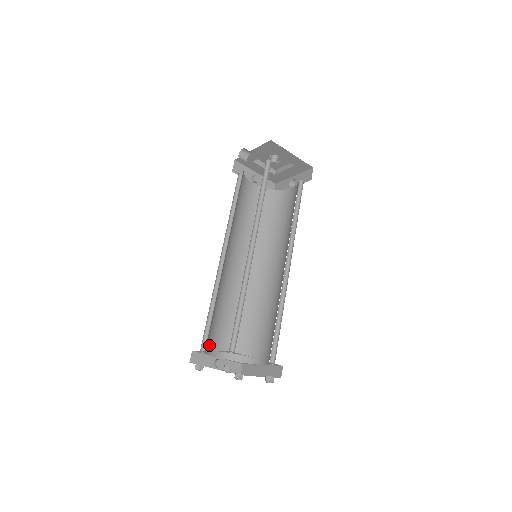
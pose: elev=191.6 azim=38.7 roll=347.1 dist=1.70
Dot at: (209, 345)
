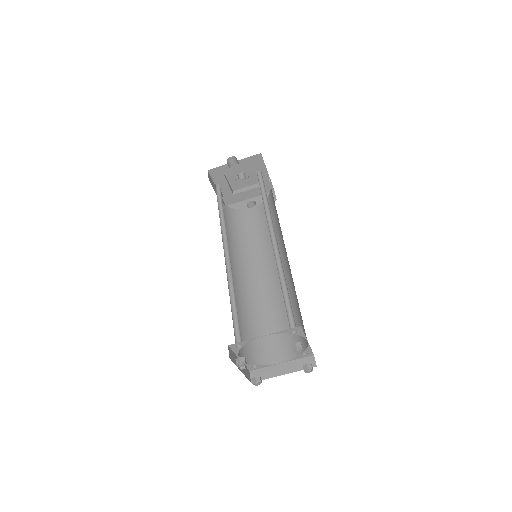
Dot at: (238, 341)
